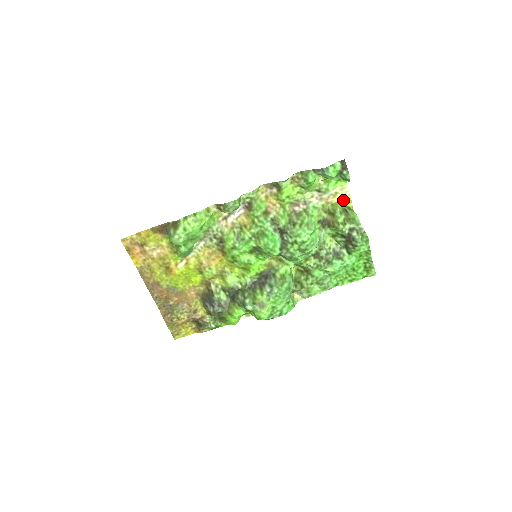
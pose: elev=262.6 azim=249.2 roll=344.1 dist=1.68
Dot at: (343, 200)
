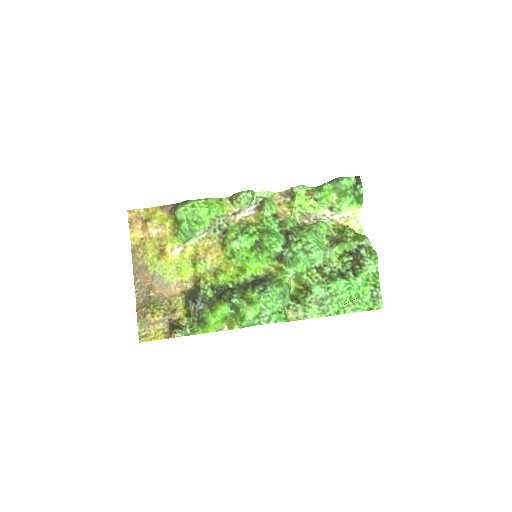
Dot at: (354, 226)
